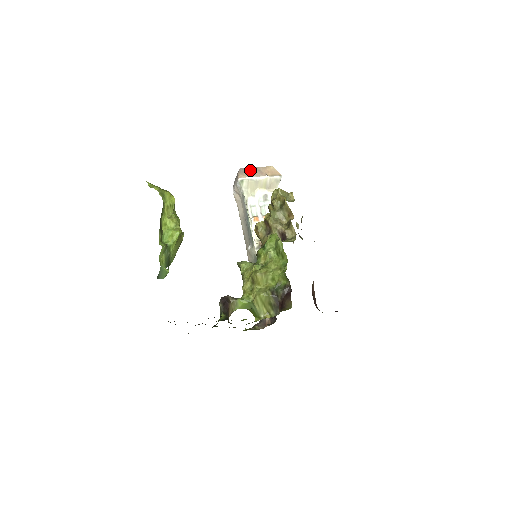
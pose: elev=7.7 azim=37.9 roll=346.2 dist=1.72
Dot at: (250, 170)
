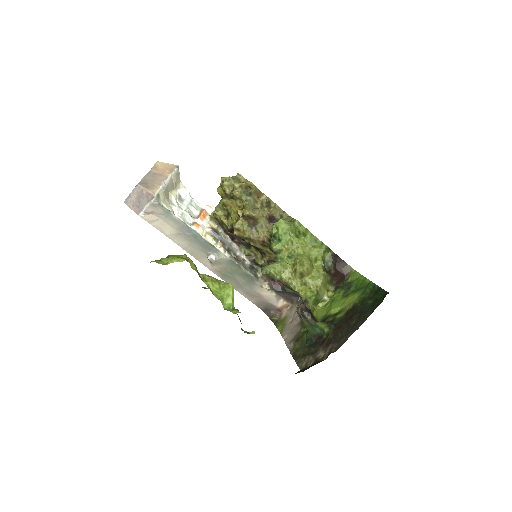
Dot at: (149, 179)
